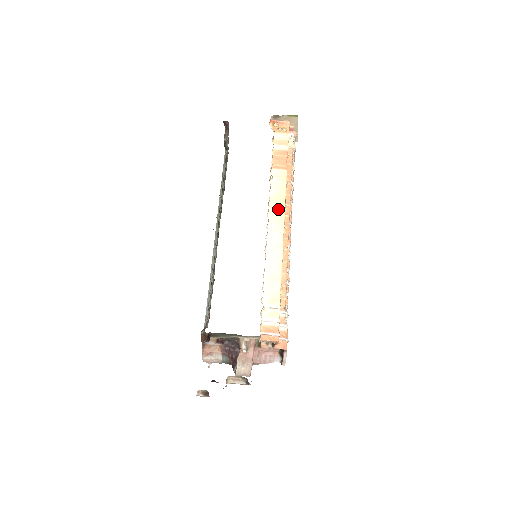
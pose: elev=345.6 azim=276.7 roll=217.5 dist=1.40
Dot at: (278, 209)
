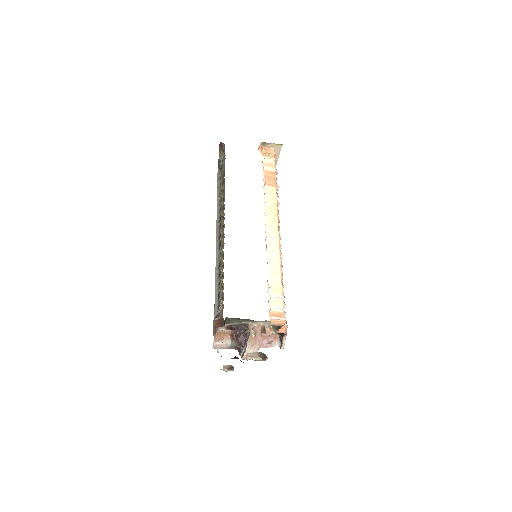
Dot at: (273, 218)
